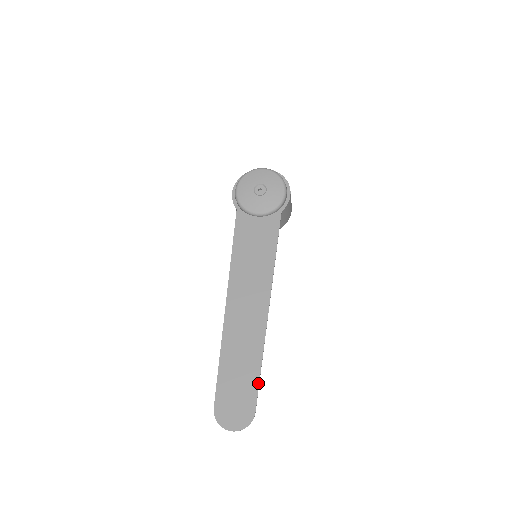
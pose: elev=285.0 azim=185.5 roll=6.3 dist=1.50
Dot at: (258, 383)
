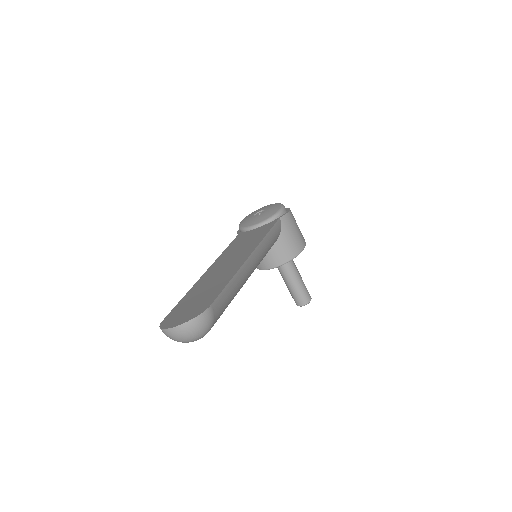
Dot at: (222, 289)
